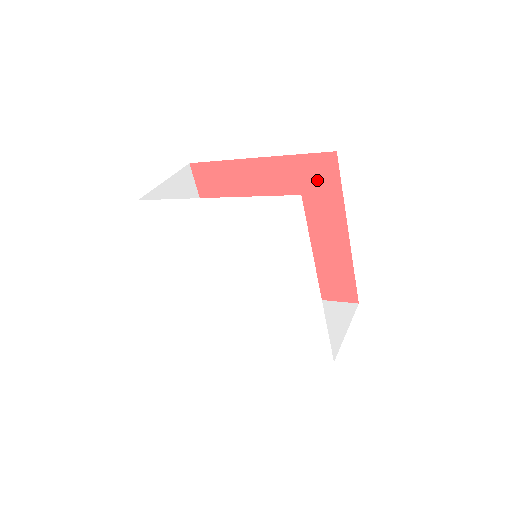
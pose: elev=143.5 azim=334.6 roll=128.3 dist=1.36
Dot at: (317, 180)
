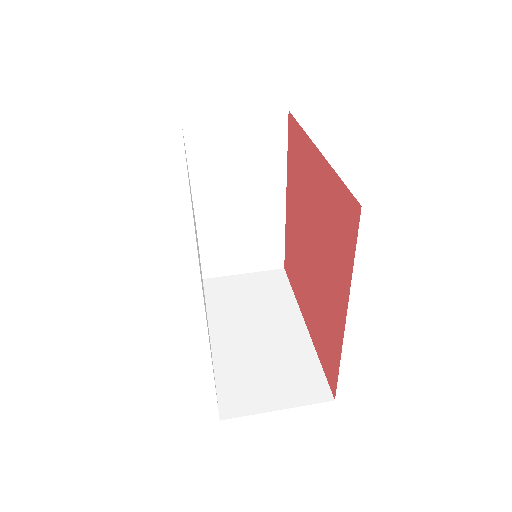
Dot at: (343, 225)
